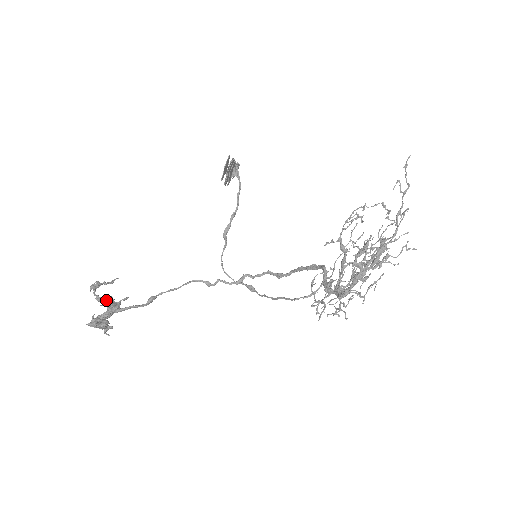
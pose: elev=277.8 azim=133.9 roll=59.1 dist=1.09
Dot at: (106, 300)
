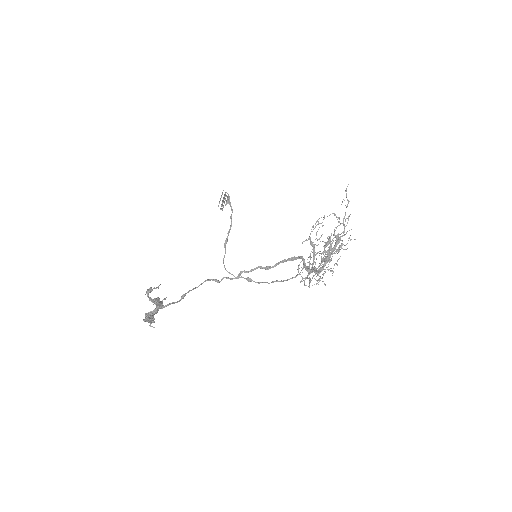
Dot at: (156, 300)
